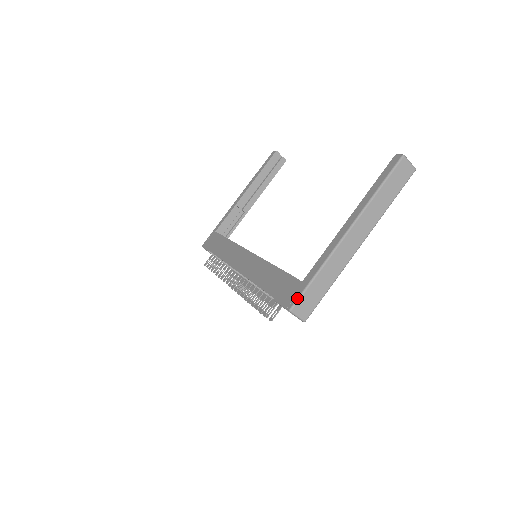
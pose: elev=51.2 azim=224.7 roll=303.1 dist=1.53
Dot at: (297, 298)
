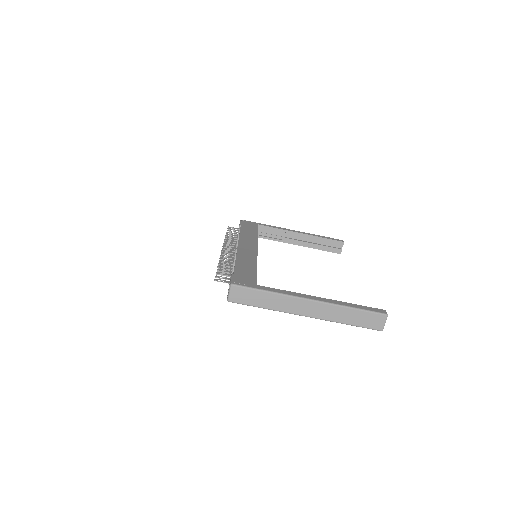
Dot at: (243, 285)
